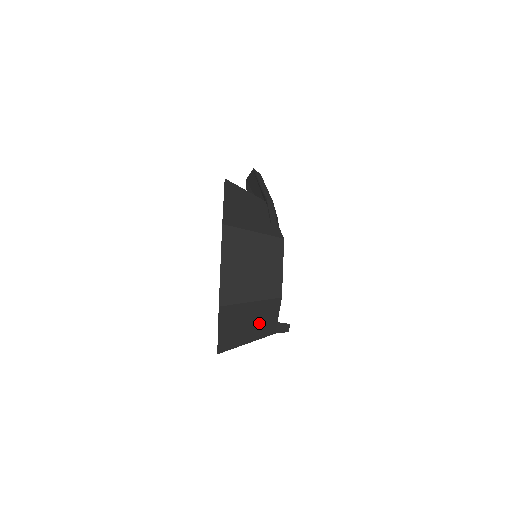
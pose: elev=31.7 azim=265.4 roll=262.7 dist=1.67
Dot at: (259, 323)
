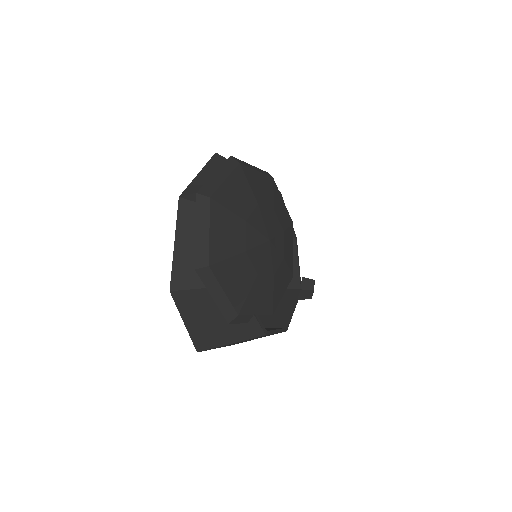
Dot at: occluded
